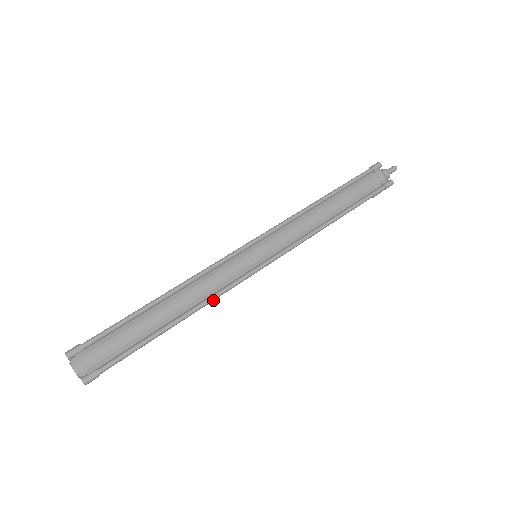
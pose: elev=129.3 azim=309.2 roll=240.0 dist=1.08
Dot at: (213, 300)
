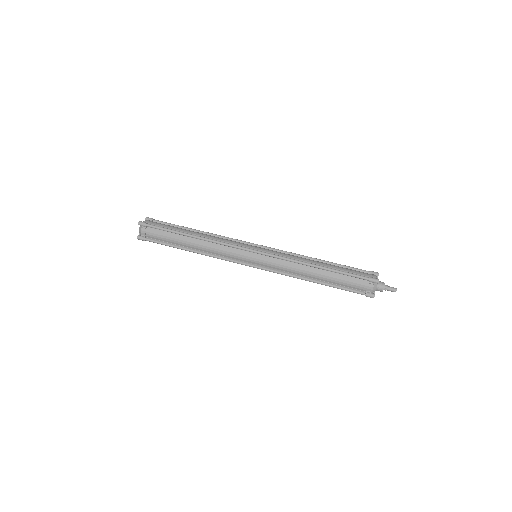
Dot at: occluded
